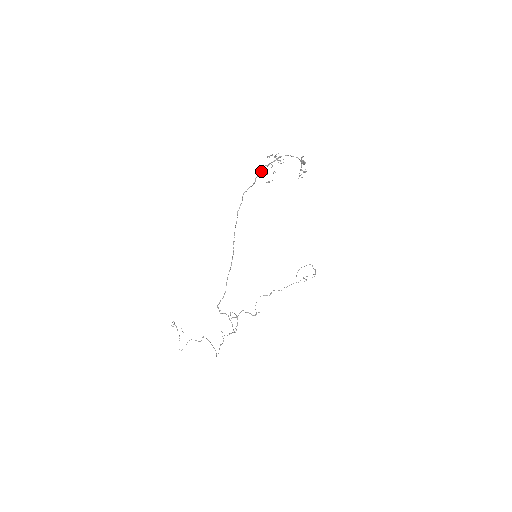
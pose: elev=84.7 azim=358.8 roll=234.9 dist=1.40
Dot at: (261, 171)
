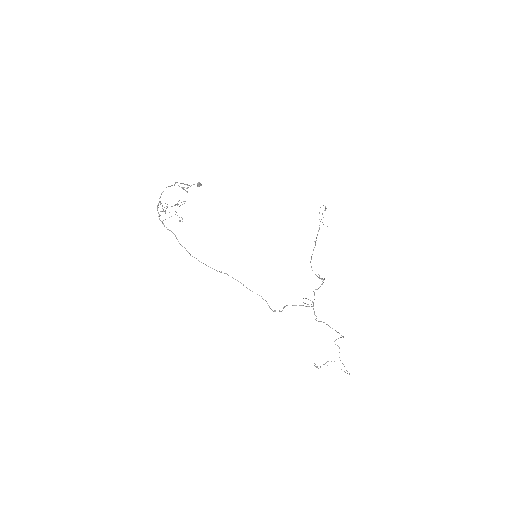
Dot at: (162, 222)
